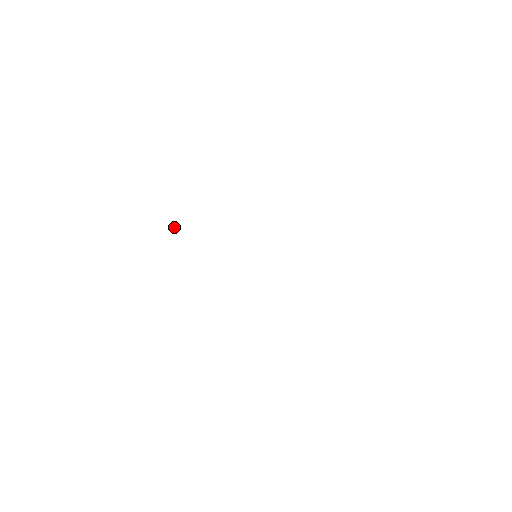
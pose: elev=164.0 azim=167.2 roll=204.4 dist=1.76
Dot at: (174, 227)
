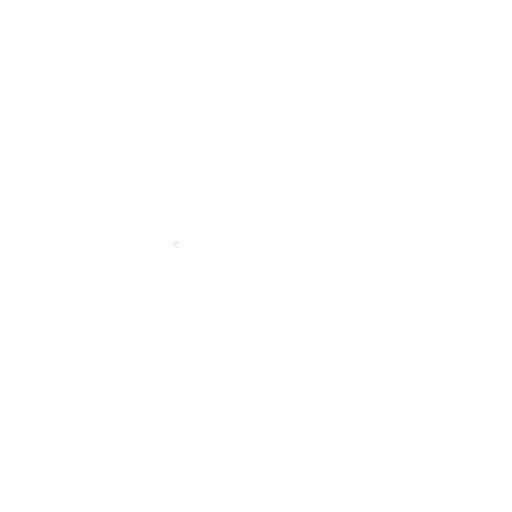
Dot at: occluded
